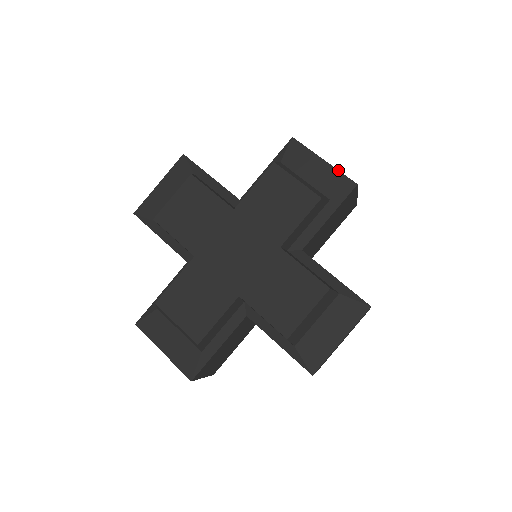
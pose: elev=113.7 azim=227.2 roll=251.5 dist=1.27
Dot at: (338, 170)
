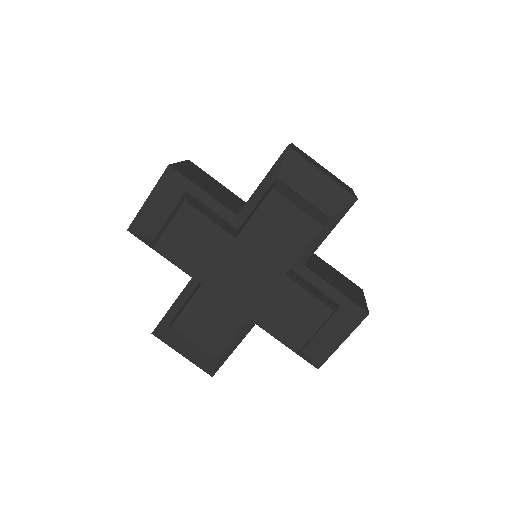
Dot at: (338, 184)
